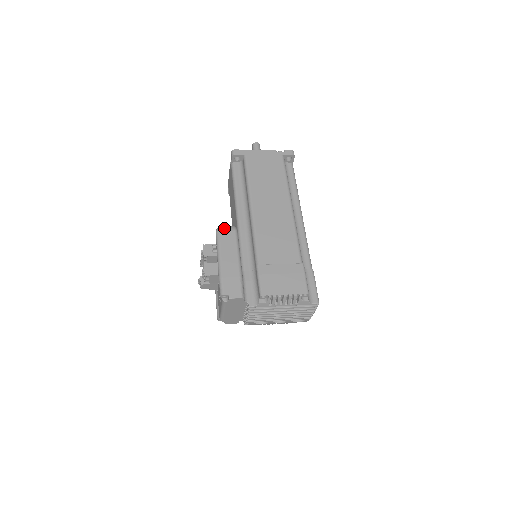
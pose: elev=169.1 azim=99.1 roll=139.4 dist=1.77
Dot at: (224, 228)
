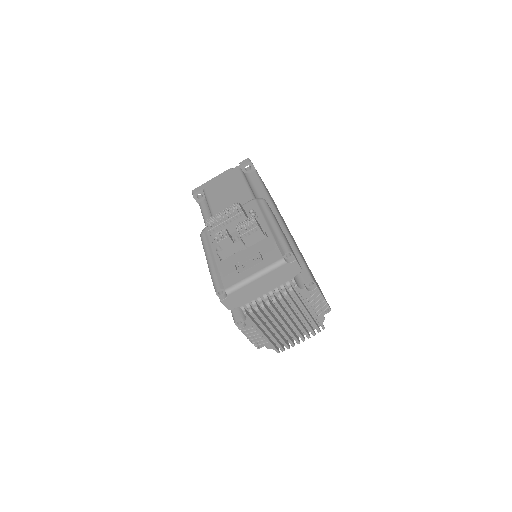
Dot at: occluded
